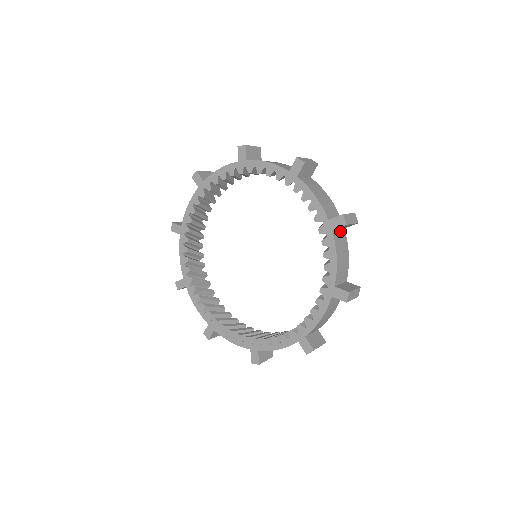
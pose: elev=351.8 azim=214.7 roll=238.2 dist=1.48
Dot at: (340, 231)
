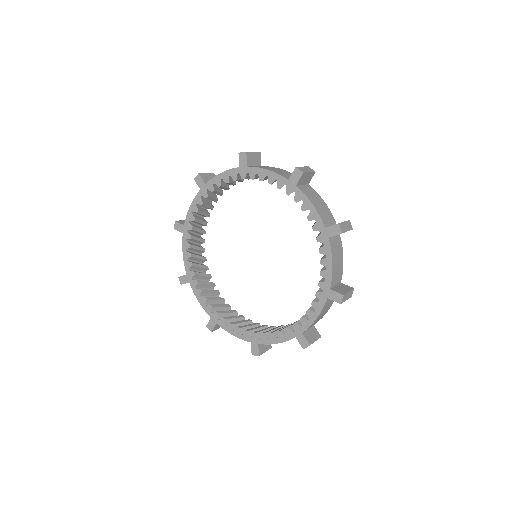
Dot at: (305, 186)
